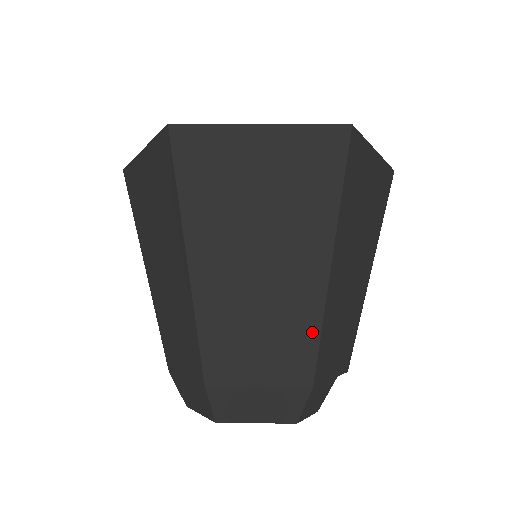
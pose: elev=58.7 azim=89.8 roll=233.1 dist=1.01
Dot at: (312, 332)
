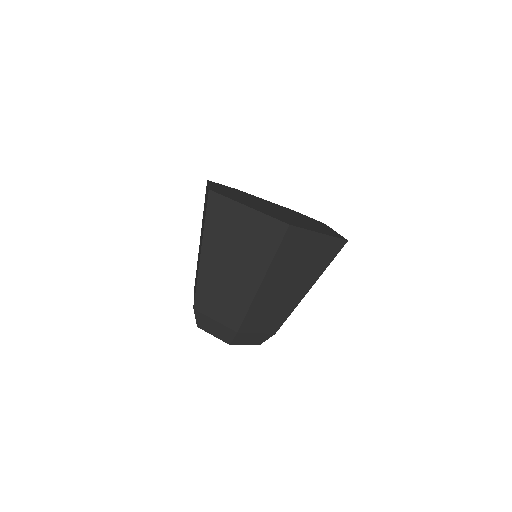
Dot at: (288, 314)
